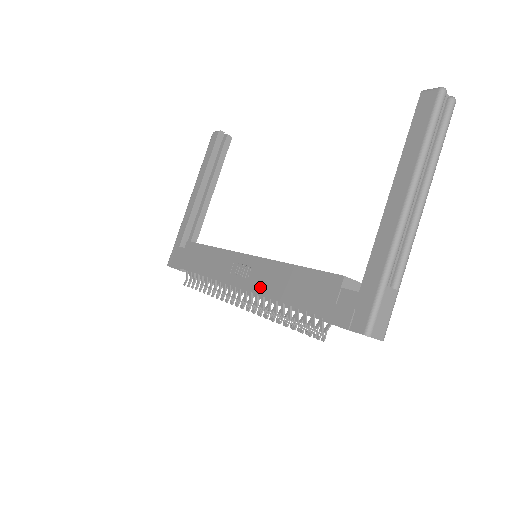
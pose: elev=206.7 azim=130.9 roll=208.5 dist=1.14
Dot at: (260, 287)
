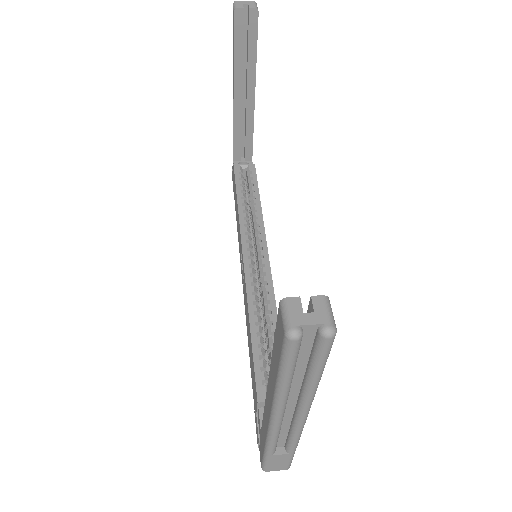
Dot at: (245, 311)
